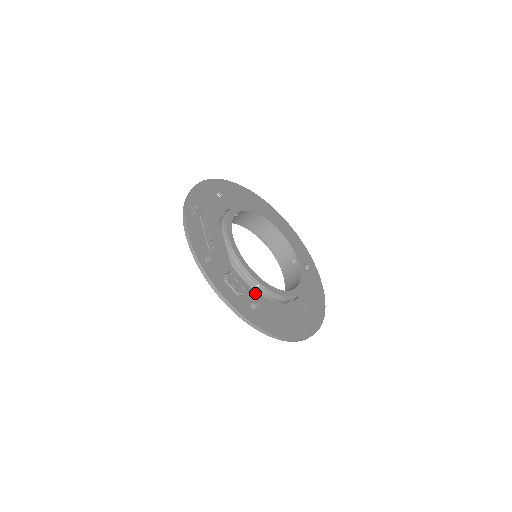
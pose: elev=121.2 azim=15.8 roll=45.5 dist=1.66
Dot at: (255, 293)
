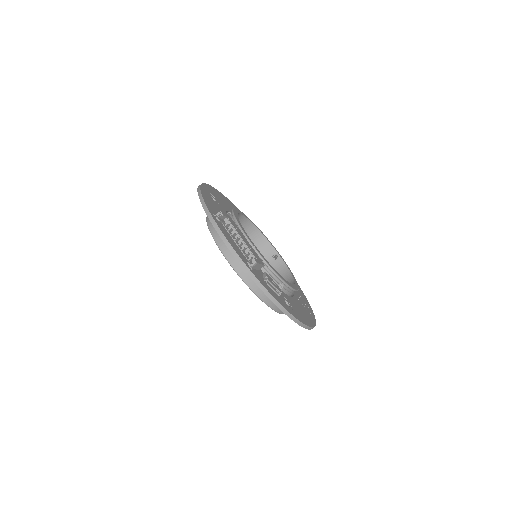
Dot at: occluded
